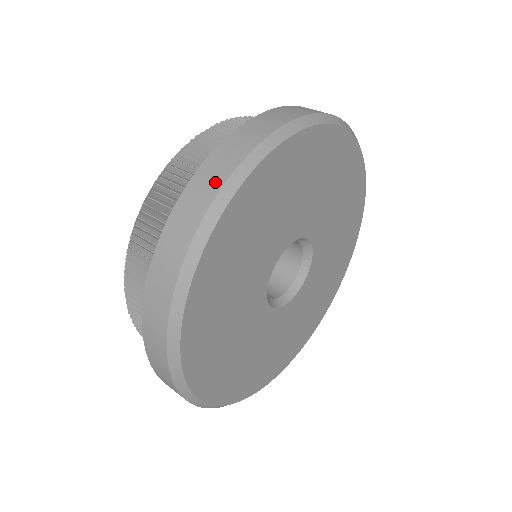
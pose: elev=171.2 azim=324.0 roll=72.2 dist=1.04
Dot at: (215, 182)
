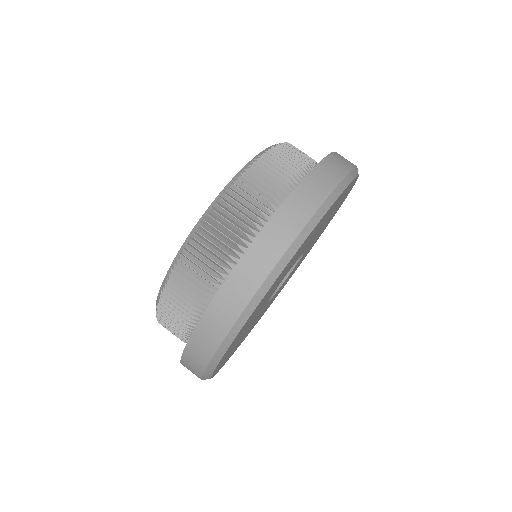
Dot at: (237, 305)
